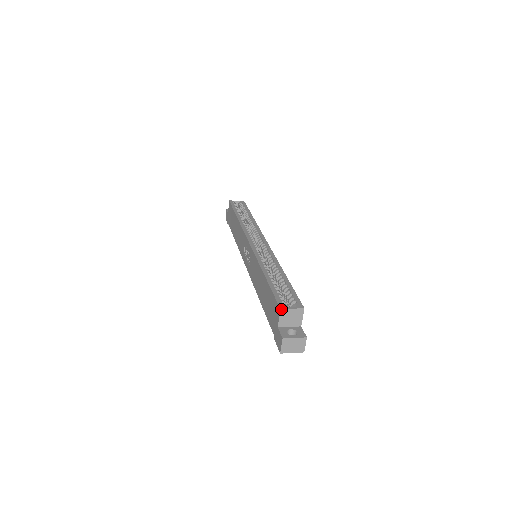
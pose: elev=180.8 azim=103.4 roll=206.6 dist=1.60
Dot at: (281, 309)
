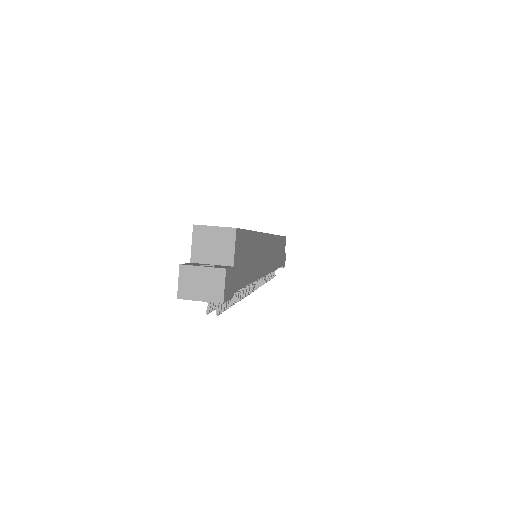
Dot at: (194, 225)
